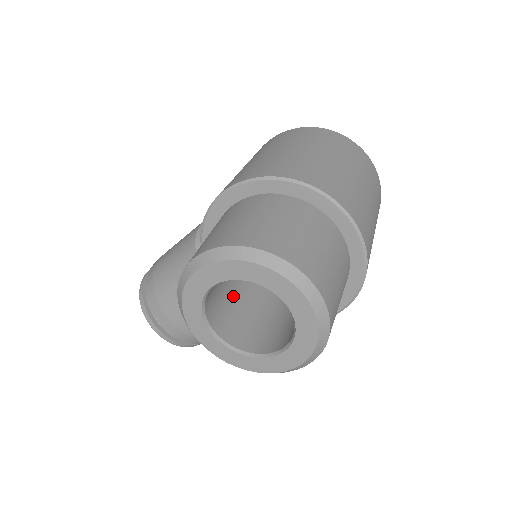
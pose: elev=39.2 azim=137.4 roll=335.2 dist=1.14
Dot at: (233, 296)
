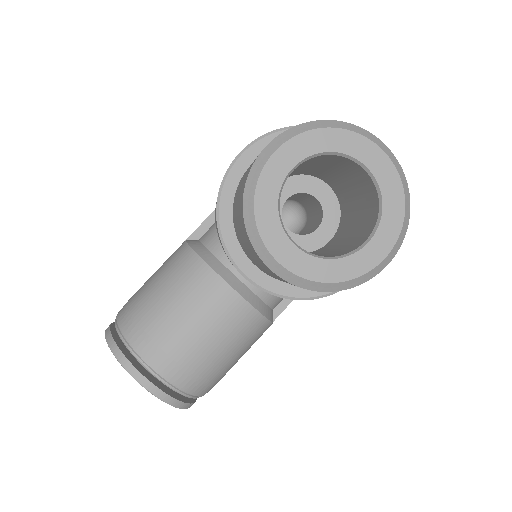
Dot at: occluded
